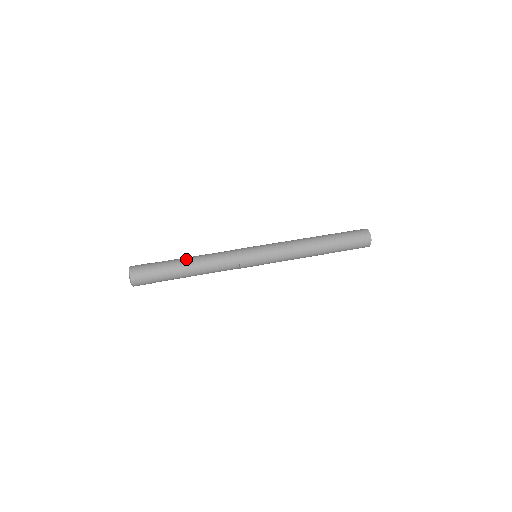
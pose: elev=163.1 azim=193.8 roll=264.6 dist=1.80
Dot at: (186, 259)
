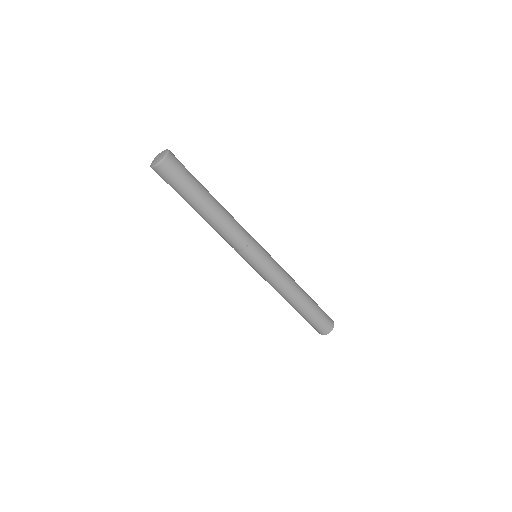
Dot at: (213, 202)
